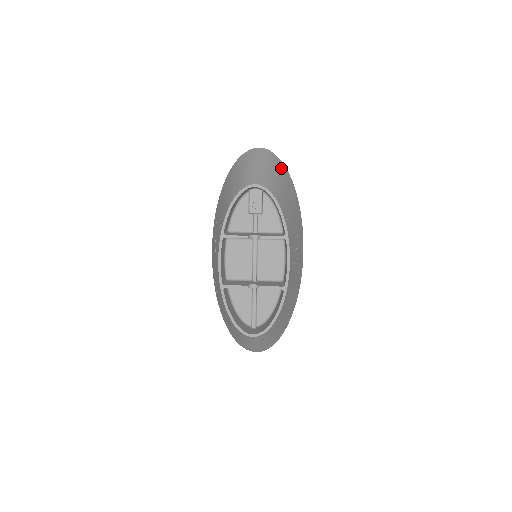
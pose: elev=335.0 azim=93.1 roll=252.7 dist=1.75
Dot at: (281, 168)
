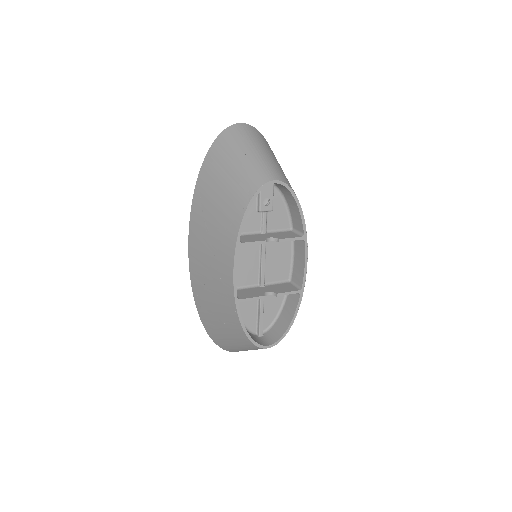
Dot at: occluded
